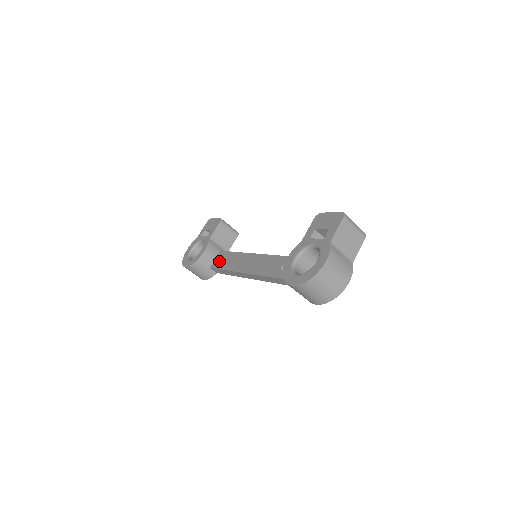
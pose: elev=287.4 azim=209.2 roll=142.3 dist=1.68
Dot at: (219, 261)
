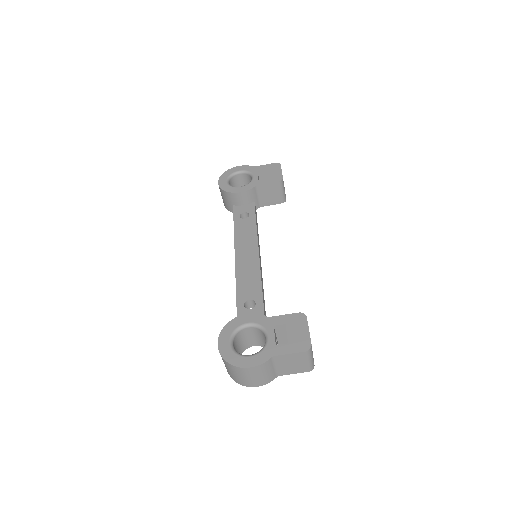
Dot at: (242, 212)
